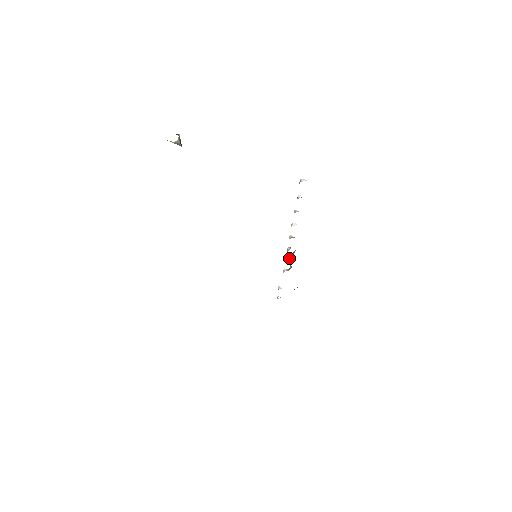
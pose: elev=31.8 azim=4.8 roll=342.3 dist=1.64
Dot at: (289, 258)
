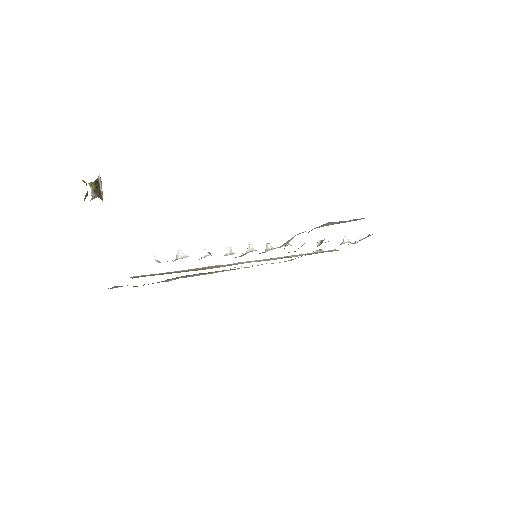
Dot at: occluded
